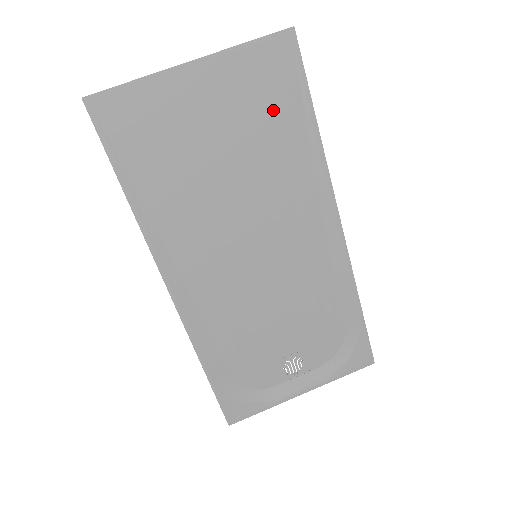
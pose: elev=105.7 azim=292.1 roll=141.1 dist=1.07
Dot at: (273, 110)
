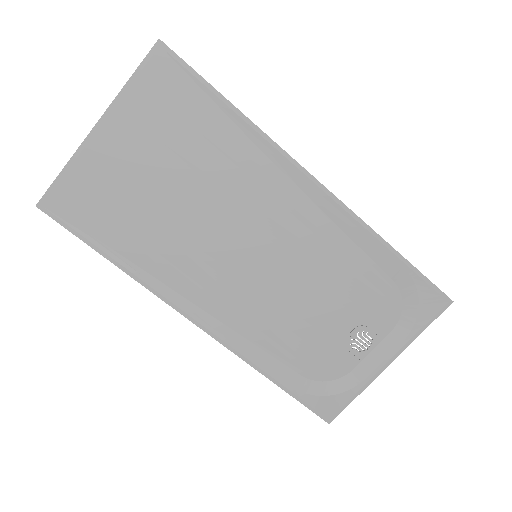
Dot at: (187, 121)
